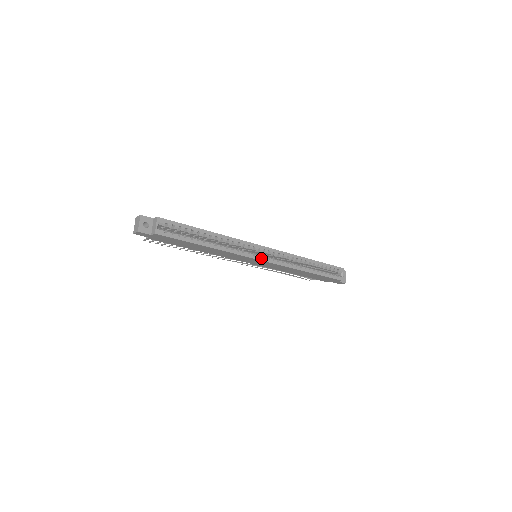
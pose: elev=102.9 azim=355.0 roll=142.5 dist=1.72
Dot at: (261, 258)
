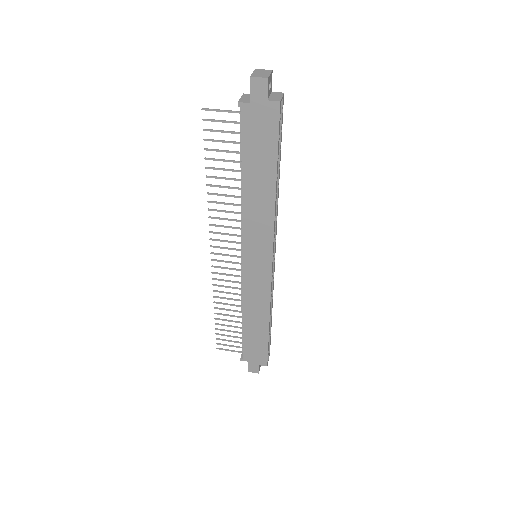
Dot at: occluded
